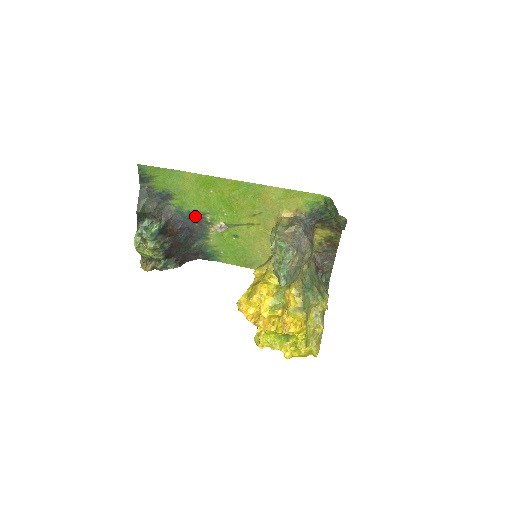
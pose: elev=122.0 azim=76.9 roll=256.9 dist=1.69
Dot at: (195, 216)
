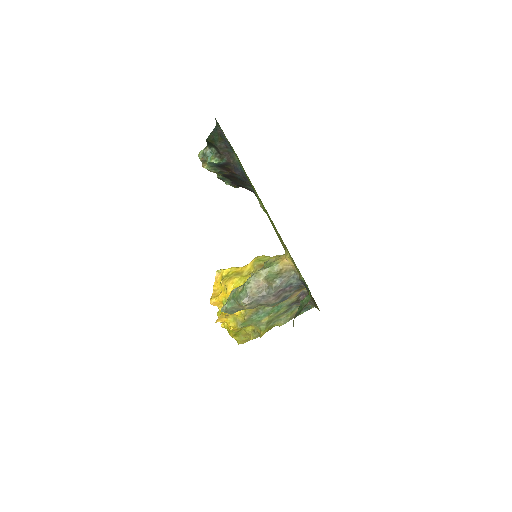
Dot at: occluded
